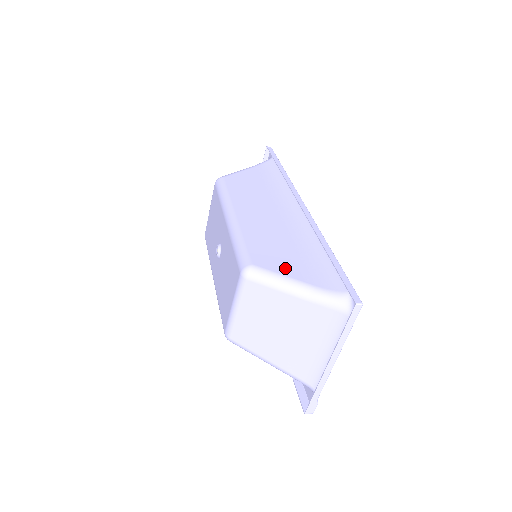
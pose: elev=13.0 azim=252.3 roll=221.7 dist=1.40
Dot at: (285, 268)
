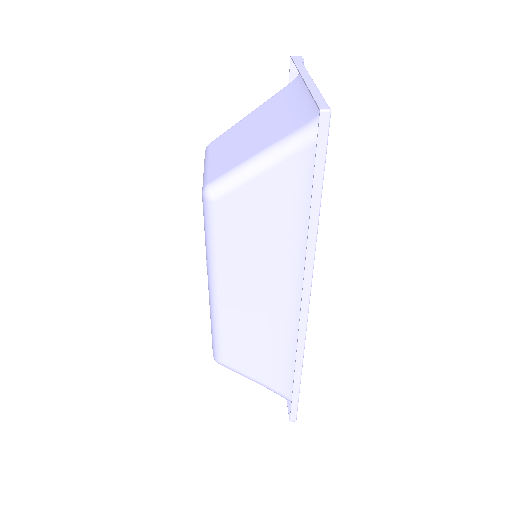
Dot at: (252, 370)
